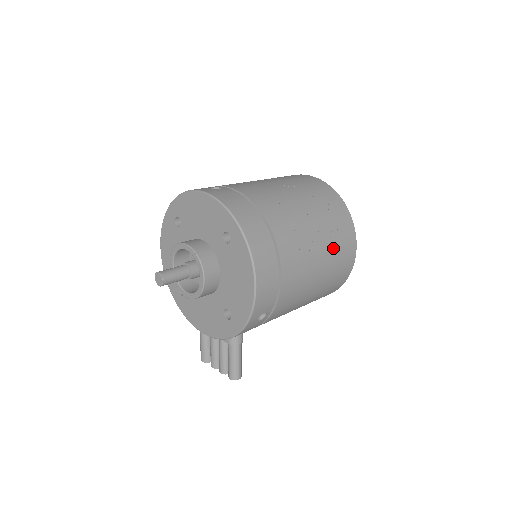
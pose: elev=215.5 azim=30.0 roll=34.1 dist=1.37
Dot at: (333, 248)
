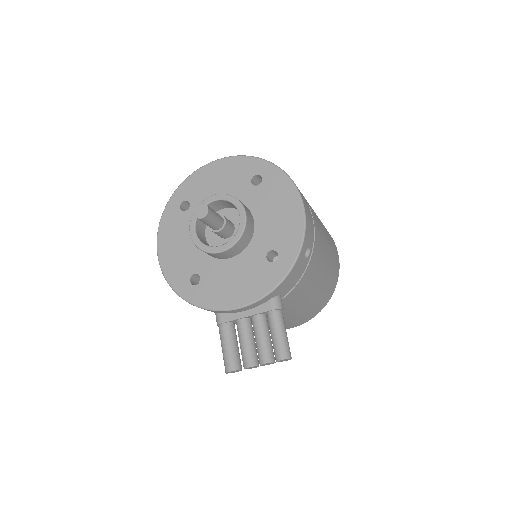
Dot at: (326, 231)
